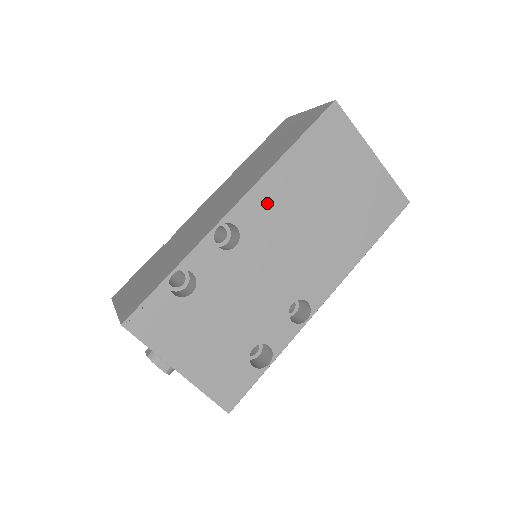
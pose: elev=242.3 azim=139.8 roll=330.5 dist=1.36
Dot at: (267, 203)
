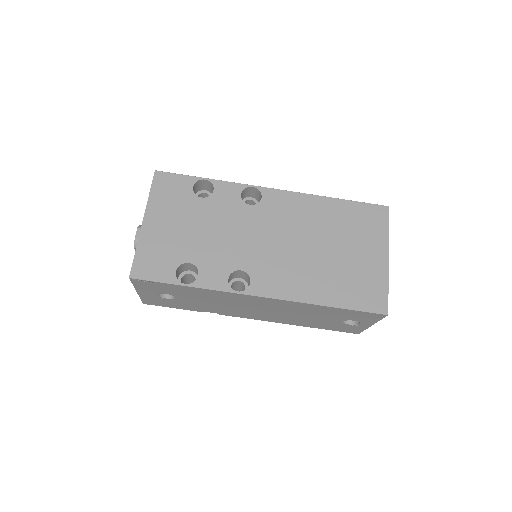
Dot at: (291, 206)
